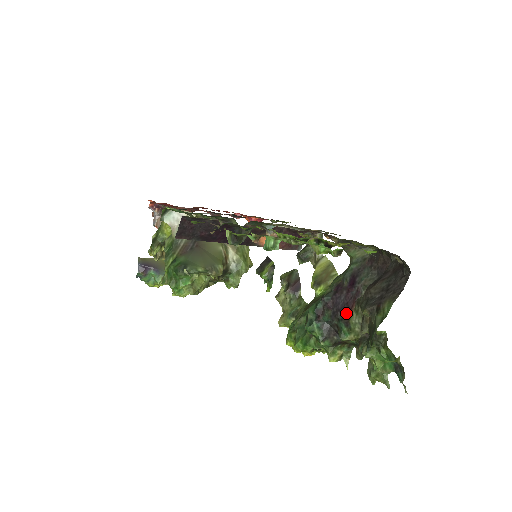
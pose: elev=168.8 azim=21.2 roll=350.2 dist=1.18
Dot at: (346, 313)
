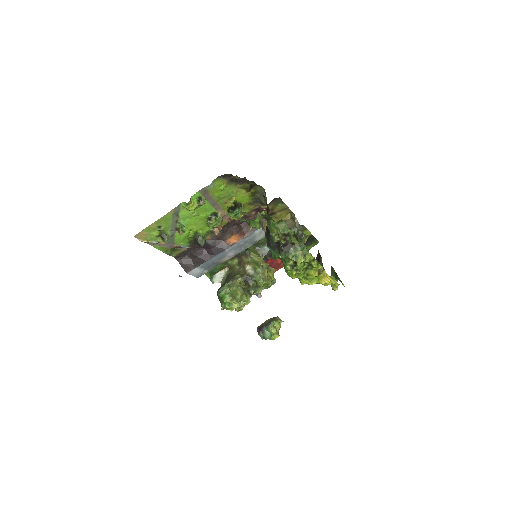
Dot at: occluded
